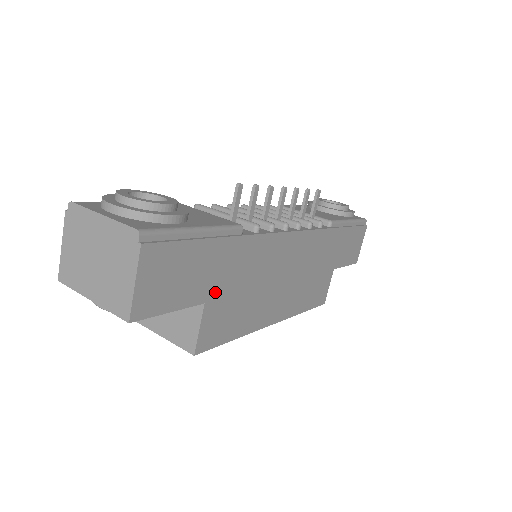
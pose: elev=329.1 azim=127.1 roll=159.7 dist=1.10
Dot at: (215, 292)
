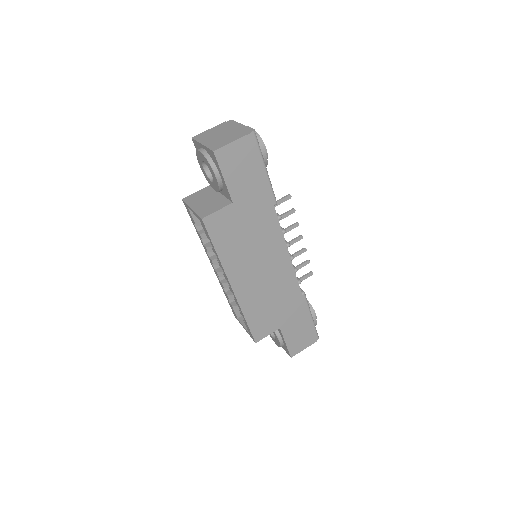
Dot at: (240, 207)
